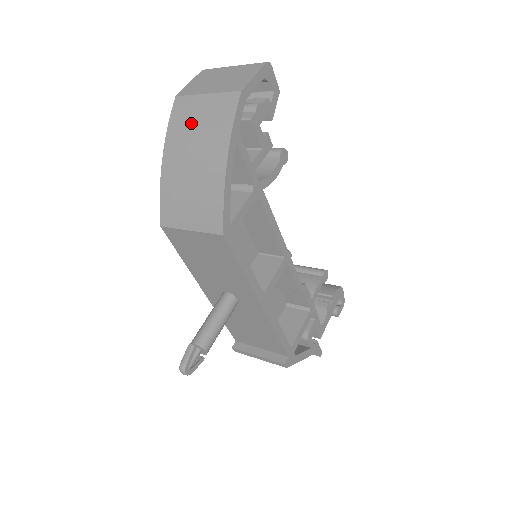
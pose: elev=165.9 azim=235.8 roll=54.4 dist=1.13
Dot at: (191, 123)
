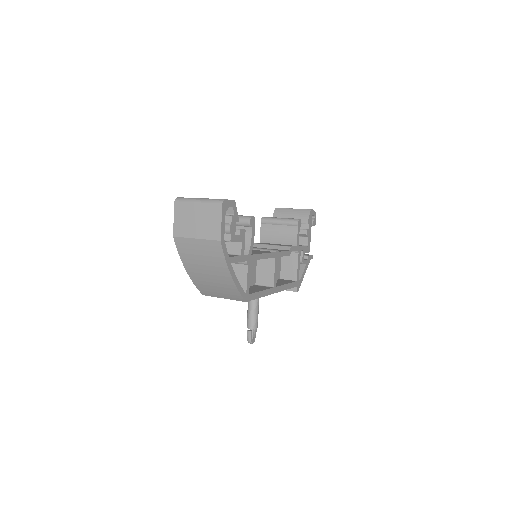
Dot at: (195, 255)
